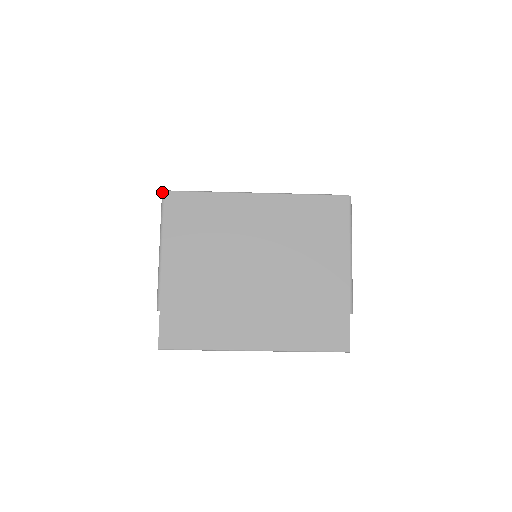
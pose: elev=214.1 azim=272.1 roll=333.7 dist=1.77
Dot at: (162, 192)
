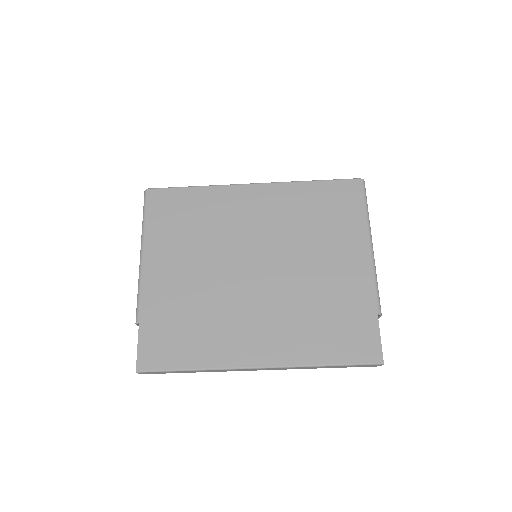
Dot at: (144, 191)
